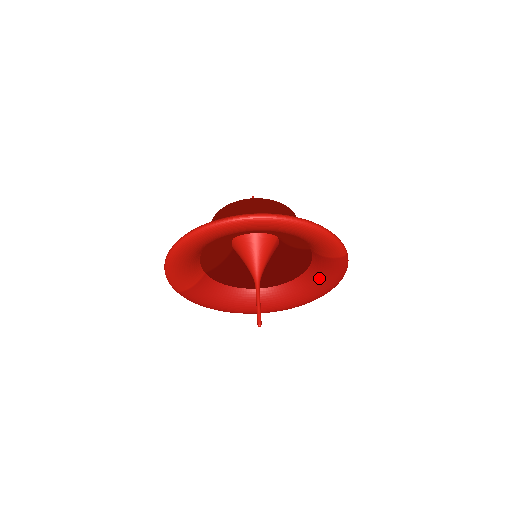
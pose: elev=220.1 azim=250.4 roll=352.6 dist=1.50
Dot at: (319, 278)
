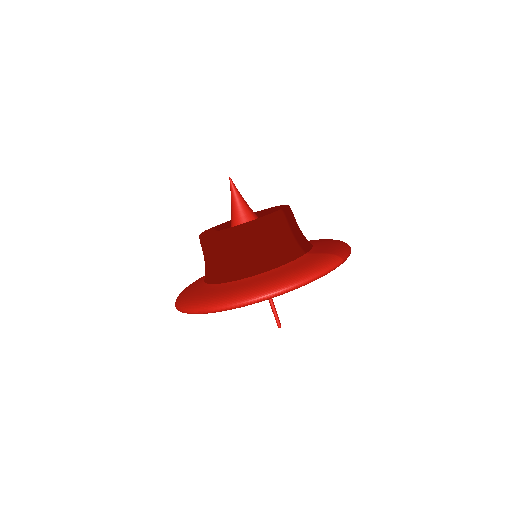
Dot at: occluded
